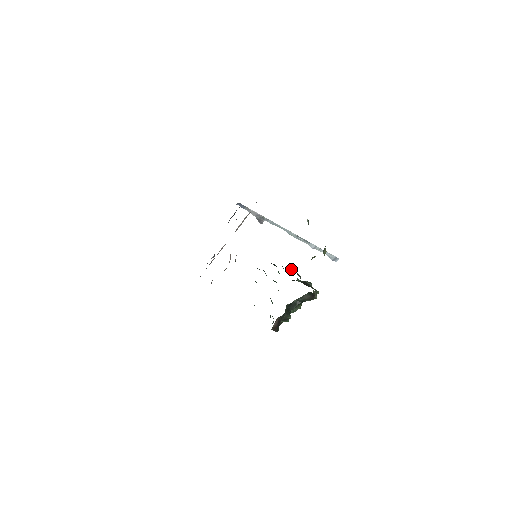
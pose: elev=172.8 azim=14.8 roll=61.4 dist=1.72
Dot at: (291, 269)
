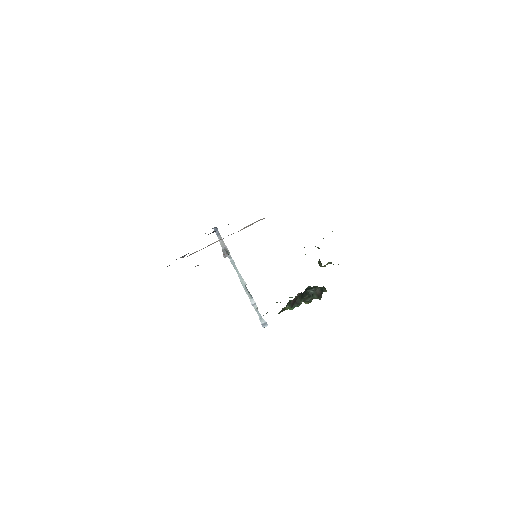
Dot at: occluded
